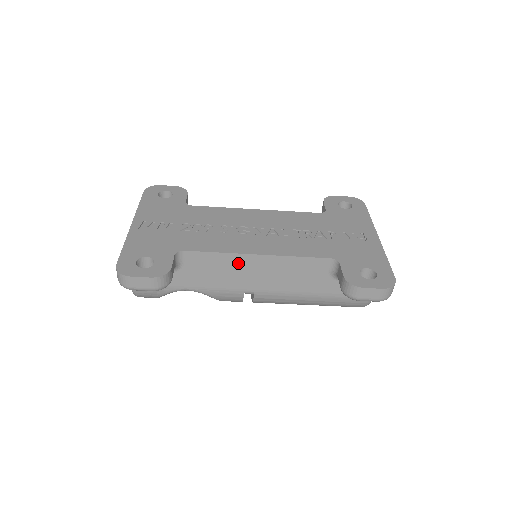
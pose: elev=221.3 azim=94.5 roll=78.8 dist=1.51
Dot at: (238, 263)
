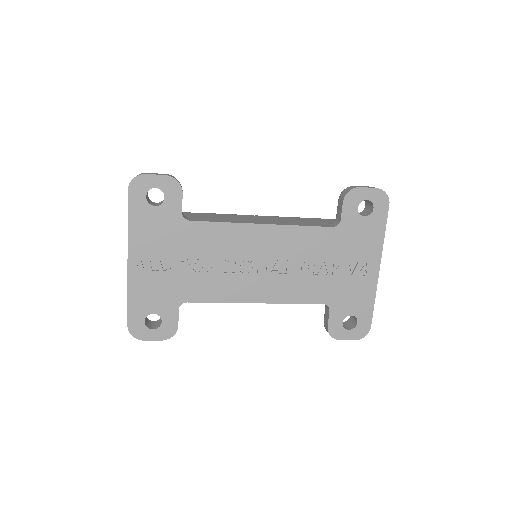
Dot at: occluded
